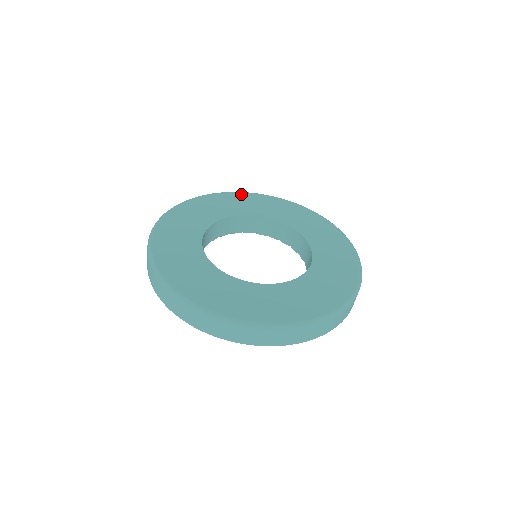
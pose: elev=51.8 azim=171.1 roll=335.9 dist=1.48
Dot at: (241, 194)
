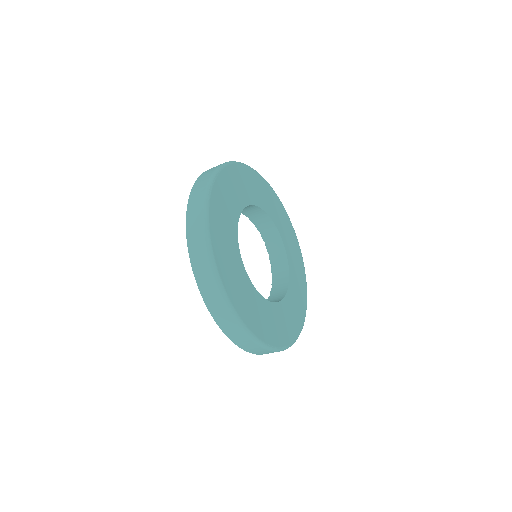
Dot at: (224, 174)
